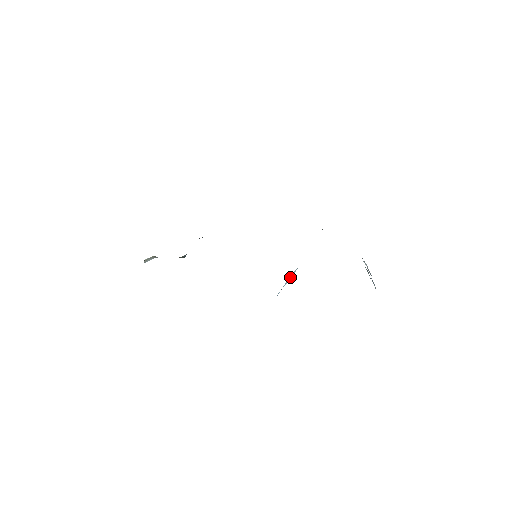
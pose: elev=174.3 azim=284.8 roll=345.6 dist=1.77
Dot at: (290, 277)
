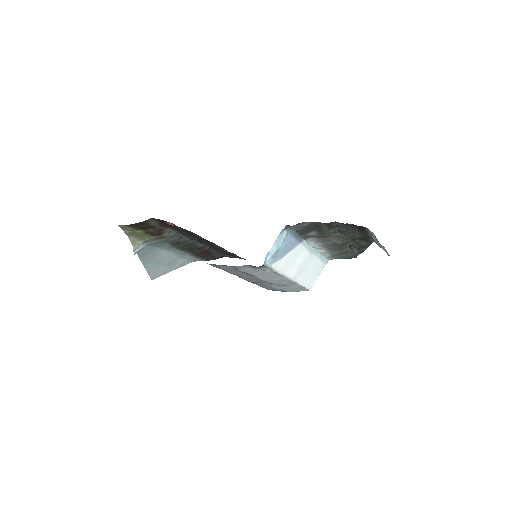
Dot at: (280, 244)
